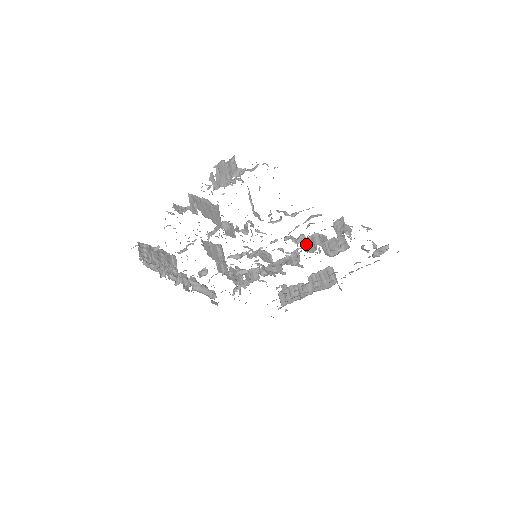
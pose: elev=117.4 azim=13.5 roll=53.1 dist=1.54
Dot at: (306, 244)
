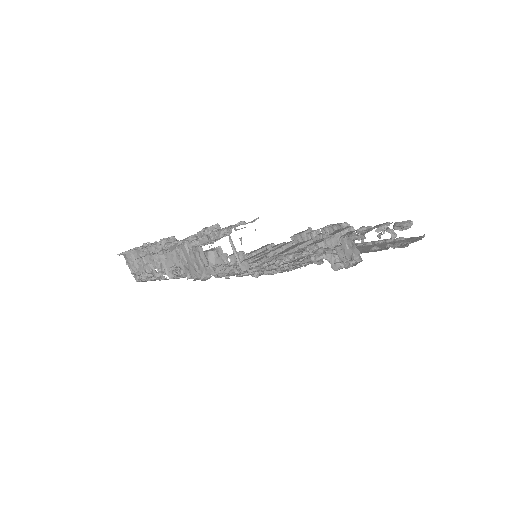
Dot at: occluded
